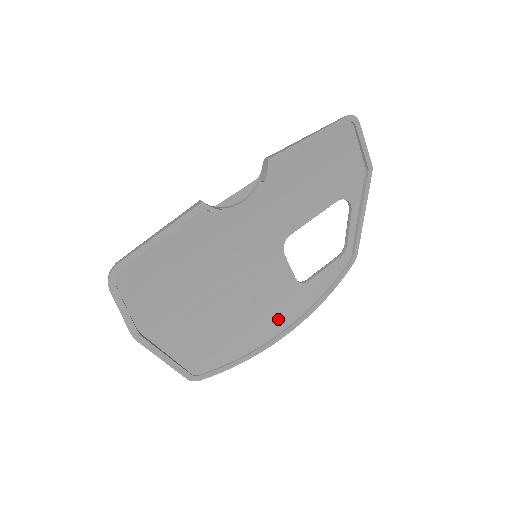
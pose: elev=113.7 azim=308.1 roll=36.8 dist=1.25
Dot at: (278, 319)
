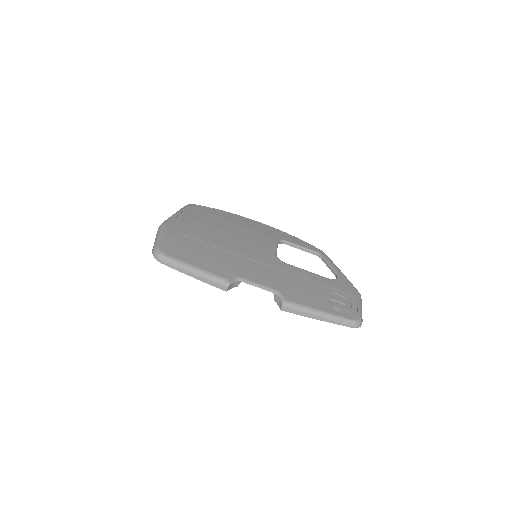
Dot at: occluded
